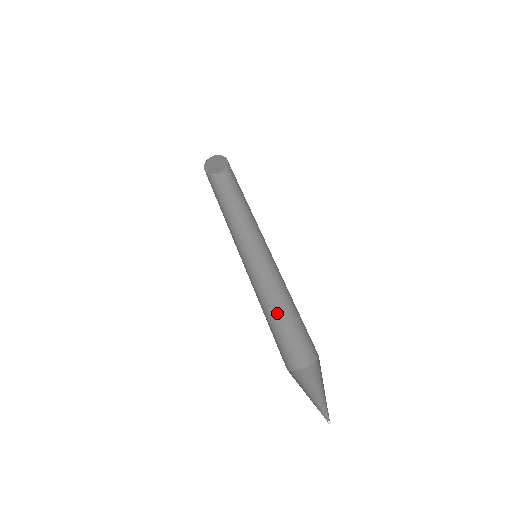
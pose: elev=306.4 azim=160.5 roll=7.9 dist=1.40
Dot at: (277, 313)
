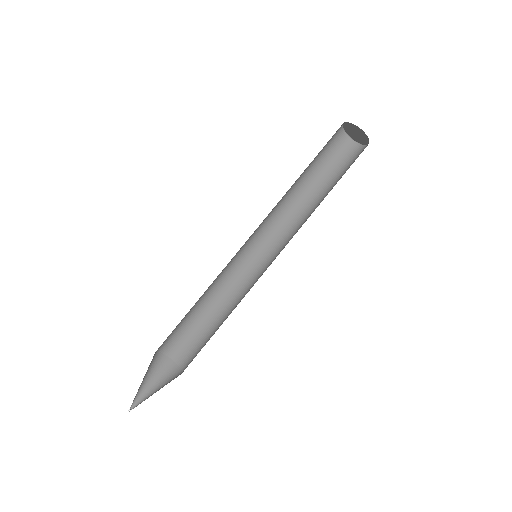
Dot at: (223, 316)
